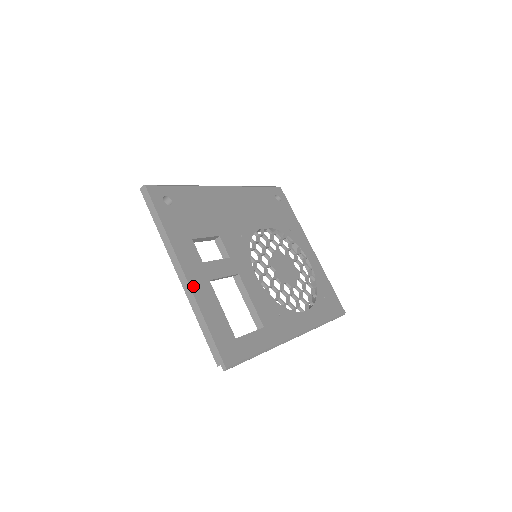
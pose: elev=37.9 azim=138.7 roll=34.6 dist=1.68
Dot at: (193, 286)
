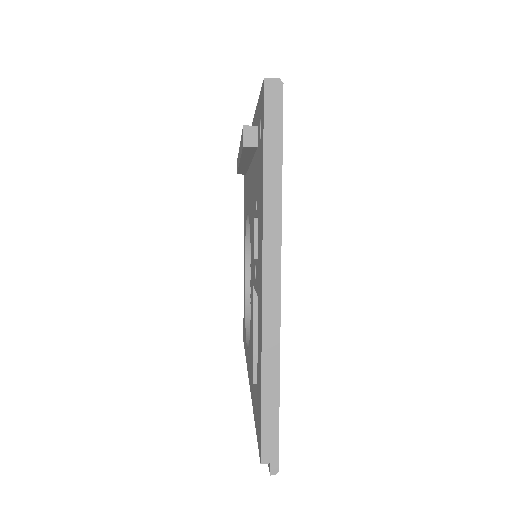
Dot at: (280, 312)
